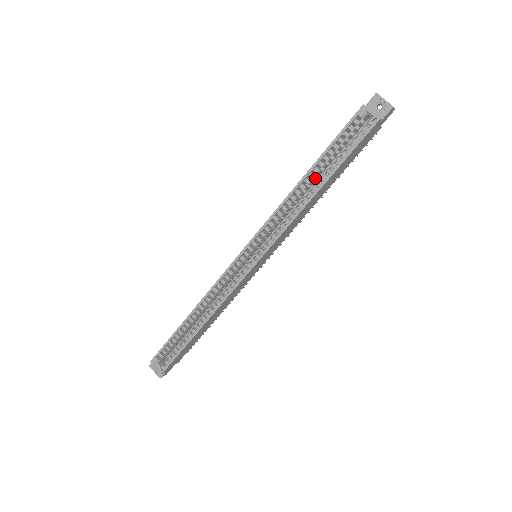
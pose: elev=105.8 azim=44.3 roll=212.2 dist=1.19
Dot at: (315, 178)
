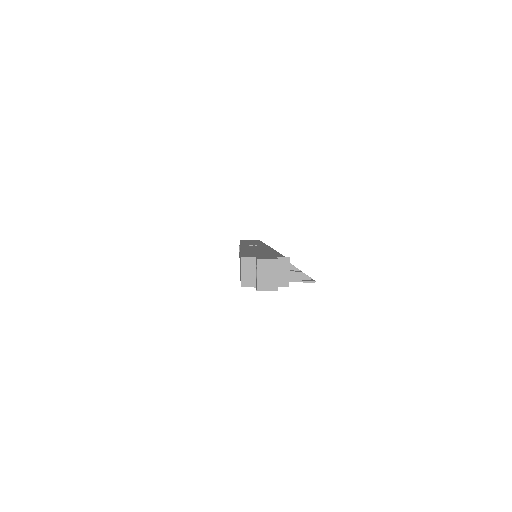
Dot at: occluded
